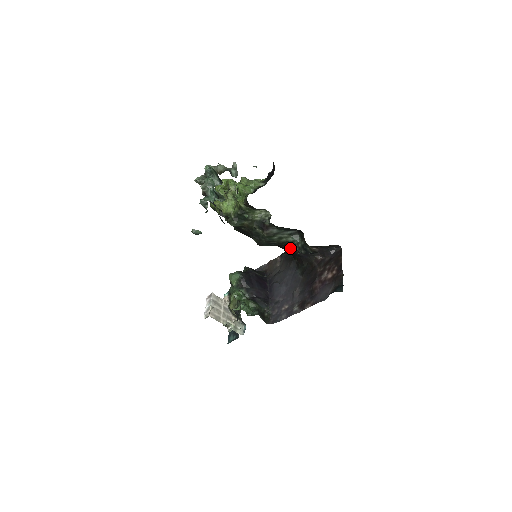
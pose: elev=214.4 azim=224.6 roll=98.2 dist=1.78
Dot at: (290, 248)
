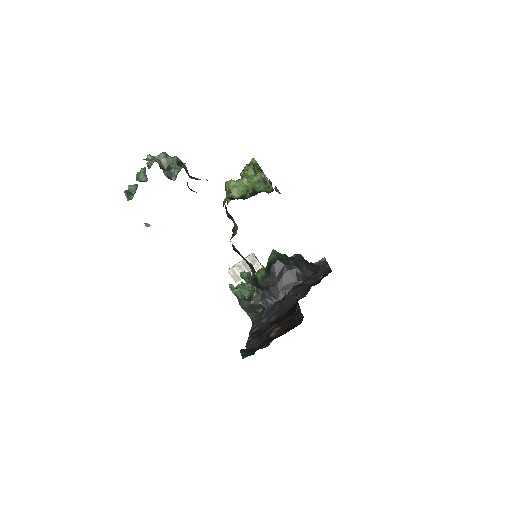
Dot at: occluded
